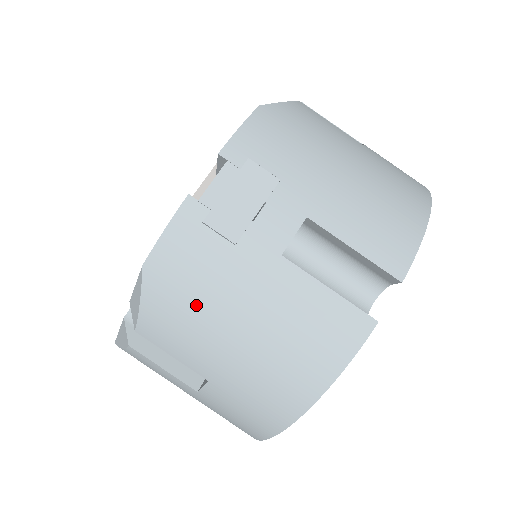
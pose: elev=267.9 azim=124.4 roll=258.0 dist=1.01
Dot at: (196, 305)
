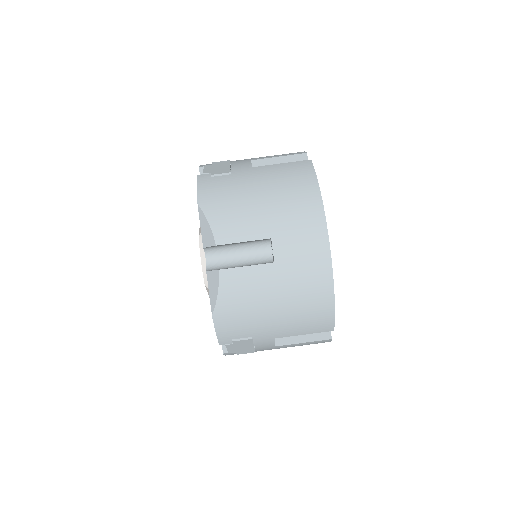
Dot at: (234, 200)
